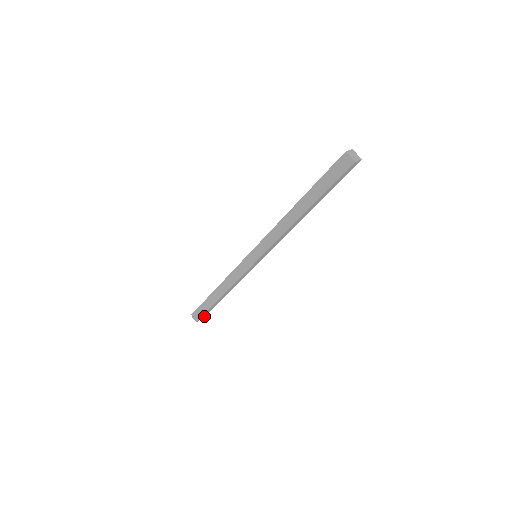
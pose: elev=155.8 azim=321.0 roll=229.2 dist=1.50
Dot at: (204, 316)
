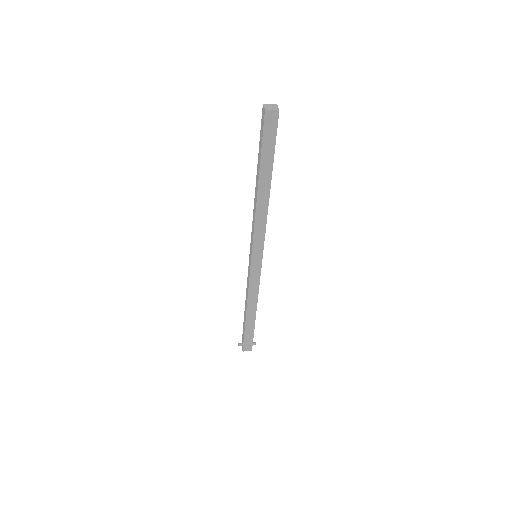
Dot at: (251, 347)
